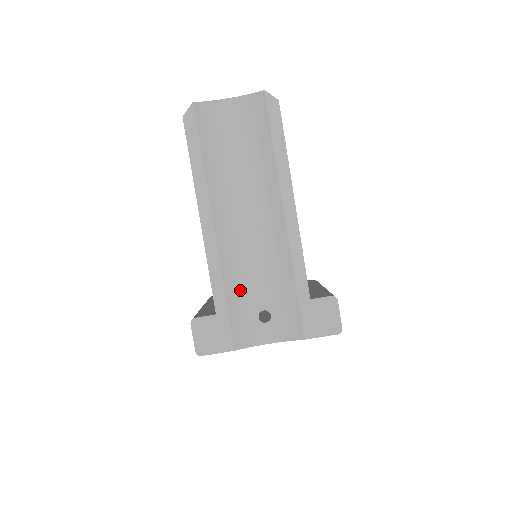
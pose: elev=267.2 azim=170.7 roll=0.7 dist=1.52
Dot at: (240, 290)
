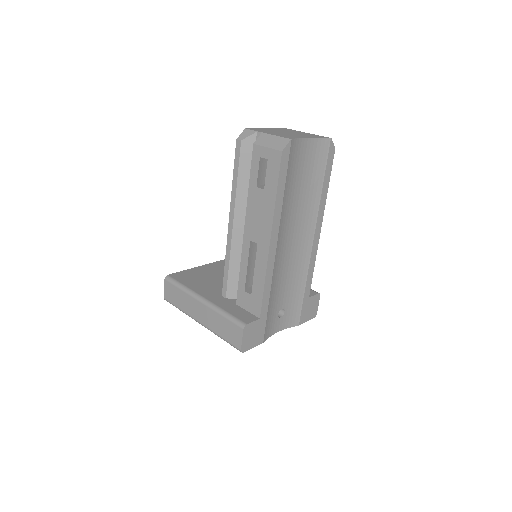
Dot at: (275, 296)
